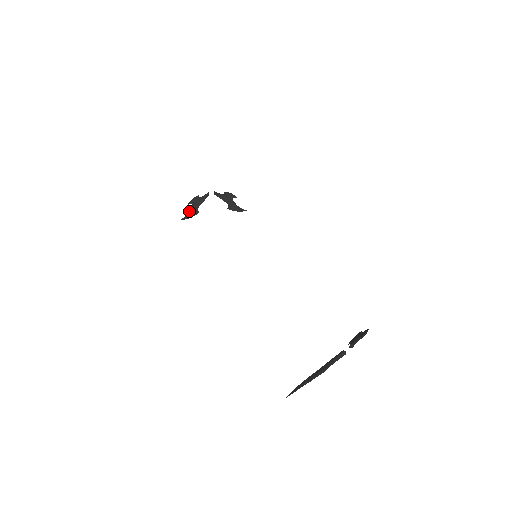
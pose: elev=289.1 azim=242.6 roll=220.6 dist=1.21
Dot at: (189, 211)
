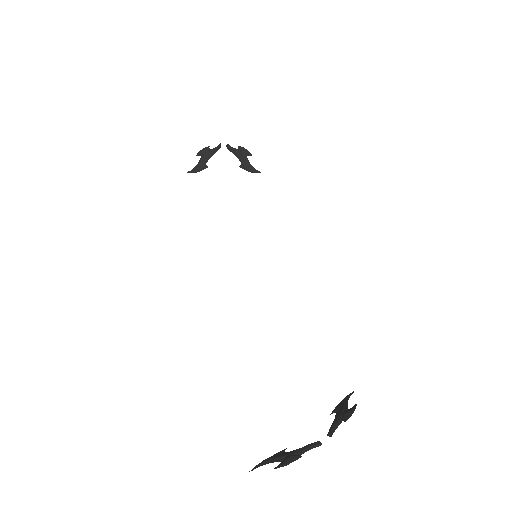
Dot at: occluded
